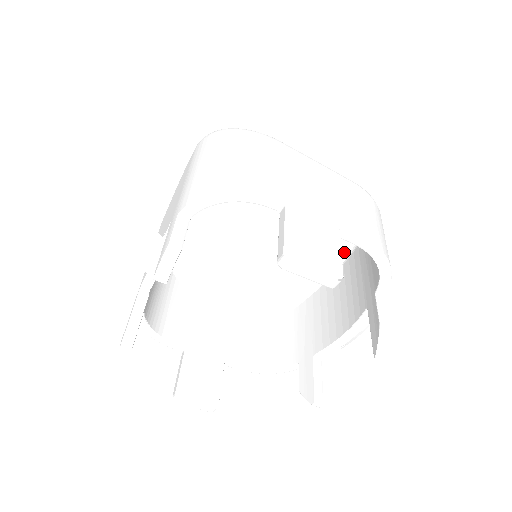
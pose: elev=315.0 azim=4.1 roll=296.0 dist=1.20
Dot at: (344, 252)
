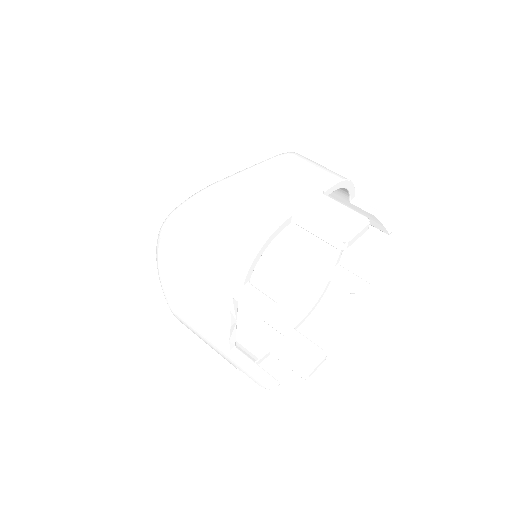
Dot at: occluded
